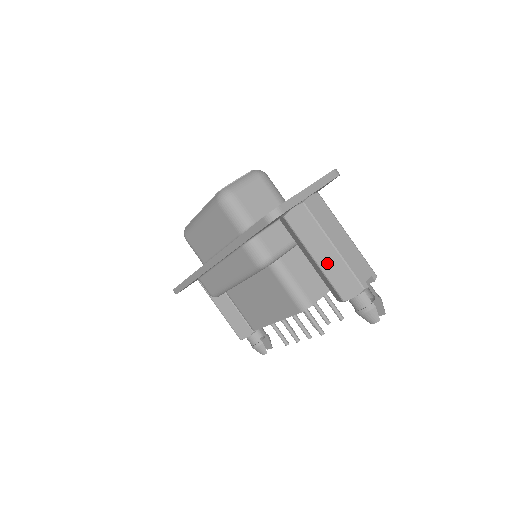
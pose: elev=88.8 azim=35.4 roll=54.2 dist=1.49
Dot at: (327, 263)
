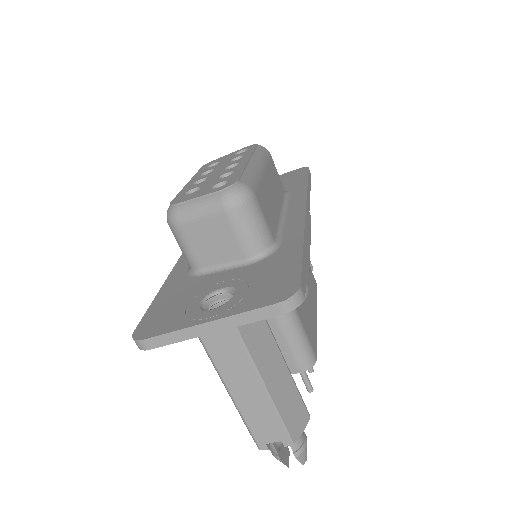
Dot at: occluded
